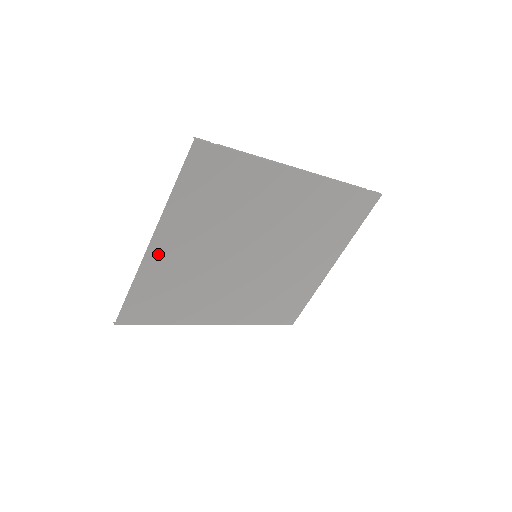
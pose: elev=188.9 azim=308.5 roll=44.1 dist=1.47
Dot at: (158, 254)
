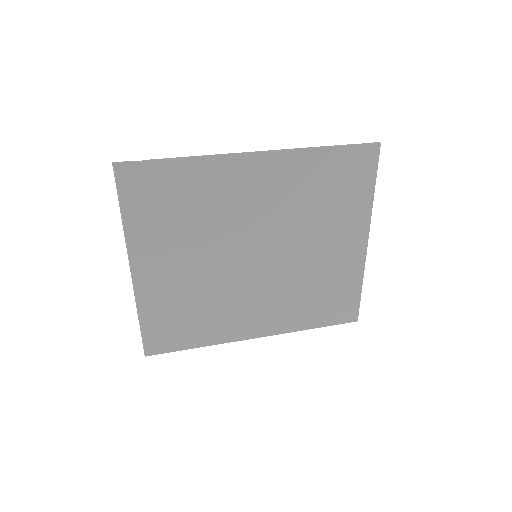
Dot at: (146, 280)
